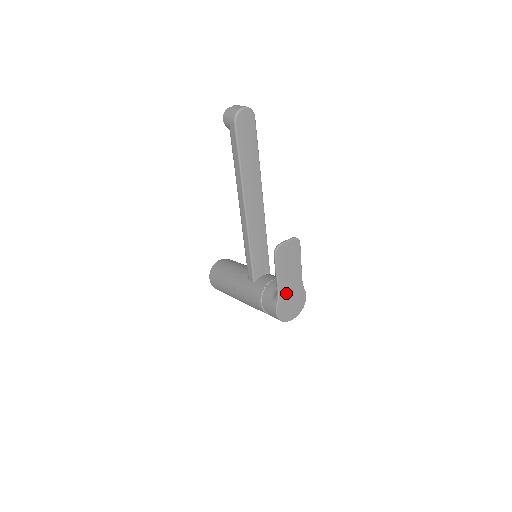
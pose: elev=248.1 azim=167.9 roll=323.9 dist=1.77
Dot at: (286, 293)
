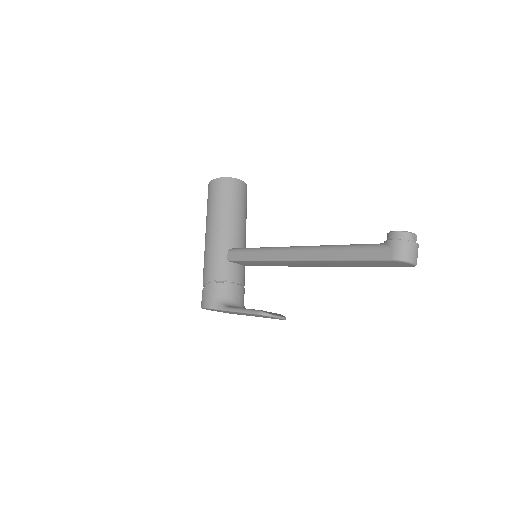
Dot at: (229, 312)
